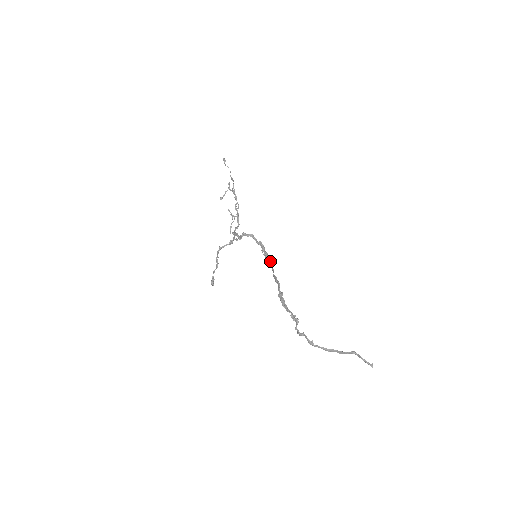
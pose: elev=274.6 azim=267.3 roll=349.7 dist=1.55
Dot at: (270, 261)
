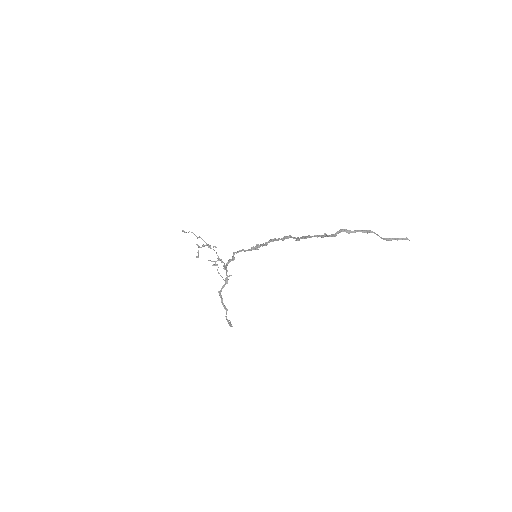
Dot at: (271, 239)
